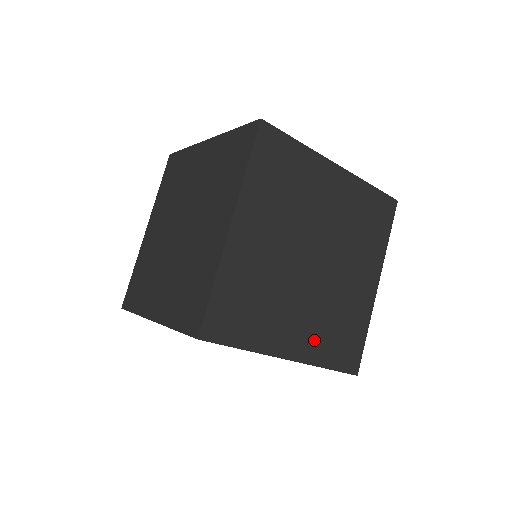
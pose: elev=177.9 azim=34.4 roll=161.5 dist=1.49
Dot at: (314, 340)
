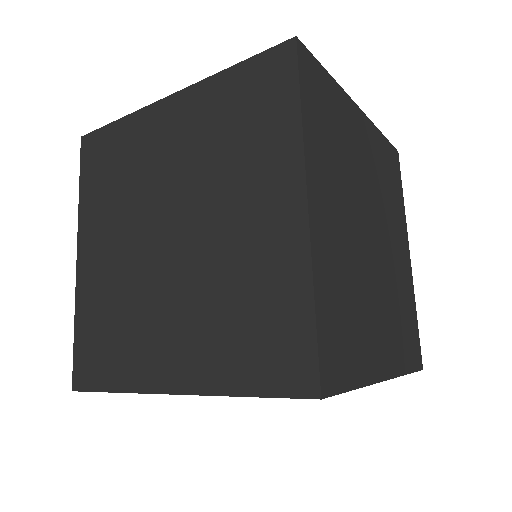
Dot at: (394, 343)
